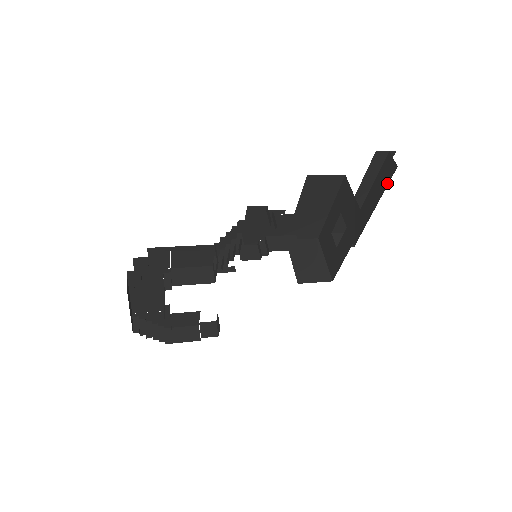
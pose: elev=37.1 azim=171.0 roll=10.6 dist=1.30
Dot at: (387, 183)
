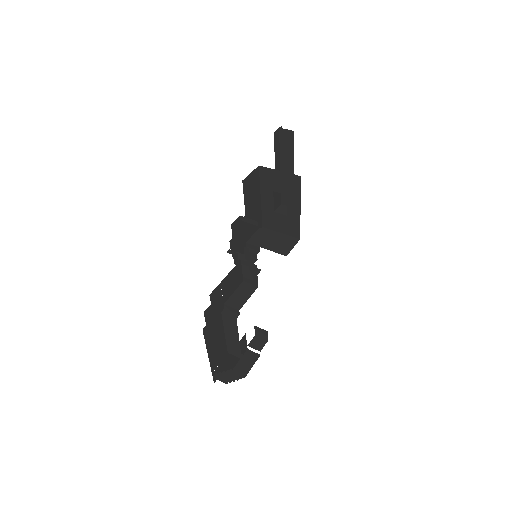
Dot at: (292, 147)
